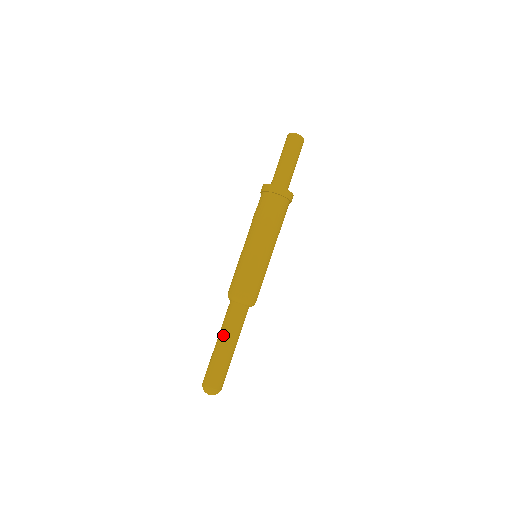
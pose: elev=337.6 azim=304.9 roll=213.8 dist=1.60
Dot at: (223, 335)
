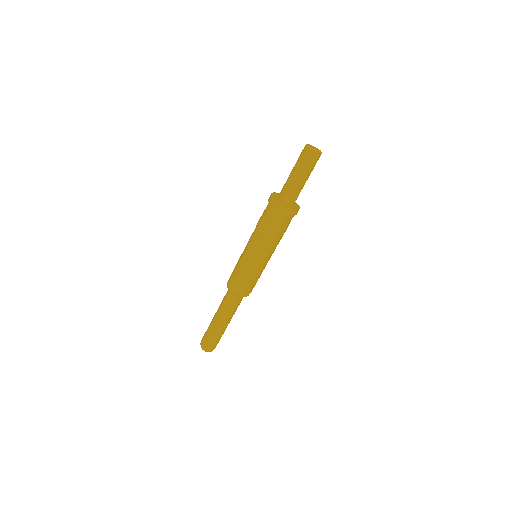
Dot at: (217, 311)
